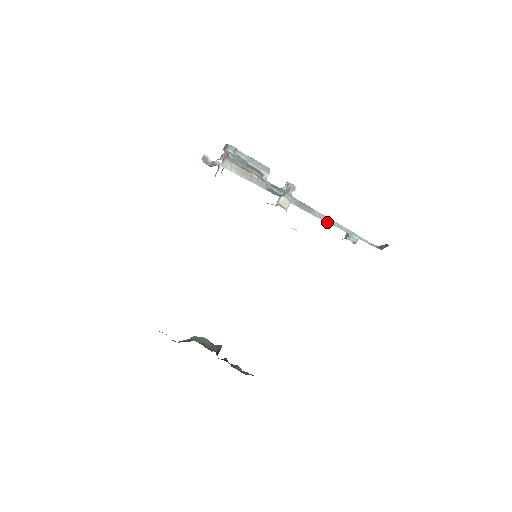
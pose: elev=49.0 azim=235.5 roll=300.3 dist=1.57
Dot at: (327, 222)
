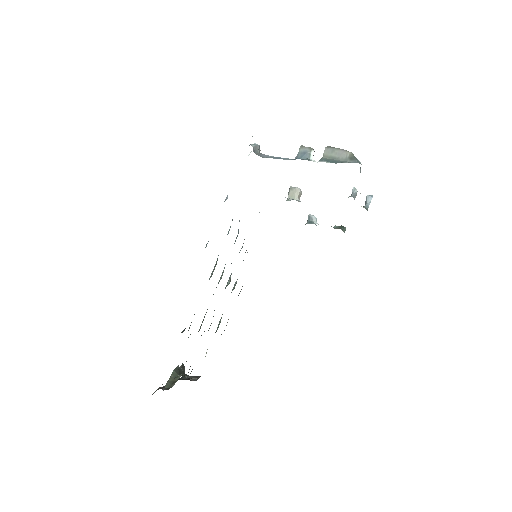
Dot at: occluded
